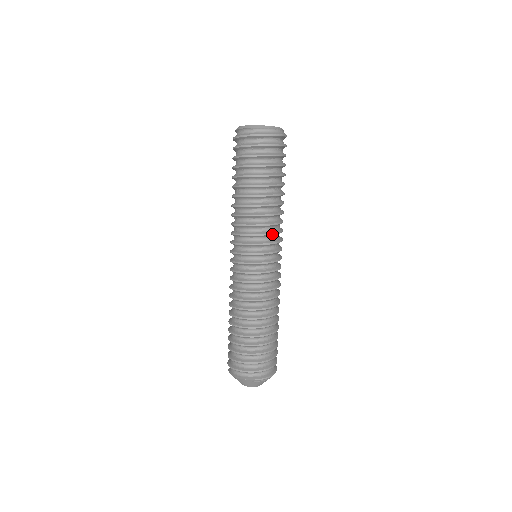
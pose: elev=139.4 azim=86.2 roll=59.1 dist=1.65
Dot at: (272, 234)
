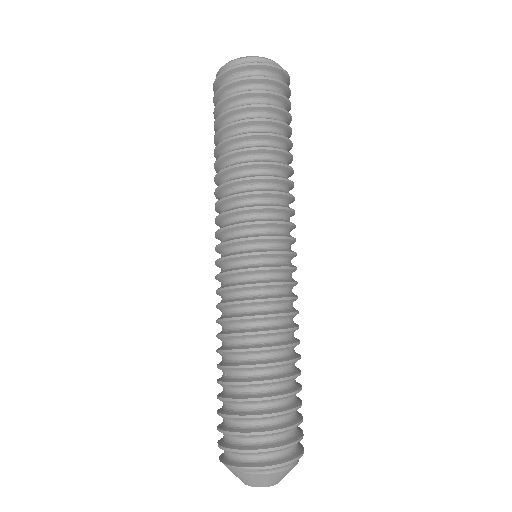
Dot at: (259, 208)
